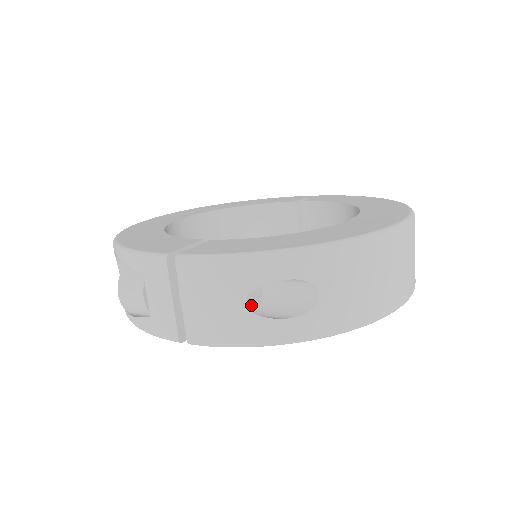
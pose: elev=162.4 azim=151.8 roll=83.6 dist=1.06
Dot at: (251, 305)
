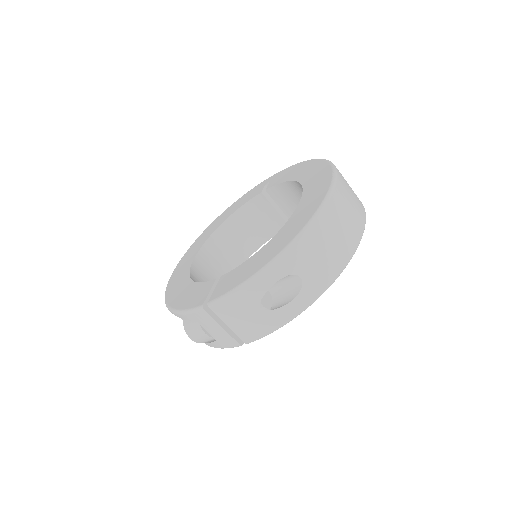
Dot at: (266, 306)
